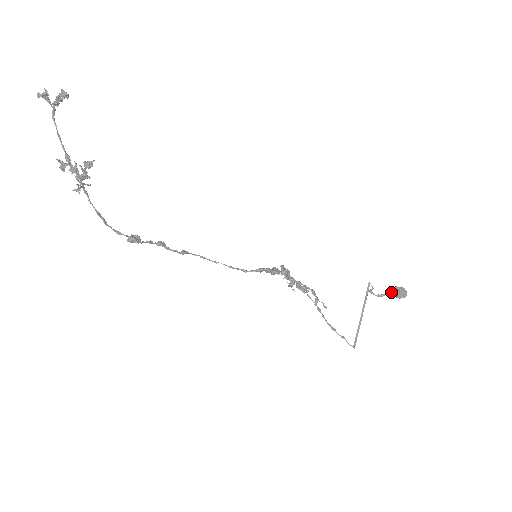
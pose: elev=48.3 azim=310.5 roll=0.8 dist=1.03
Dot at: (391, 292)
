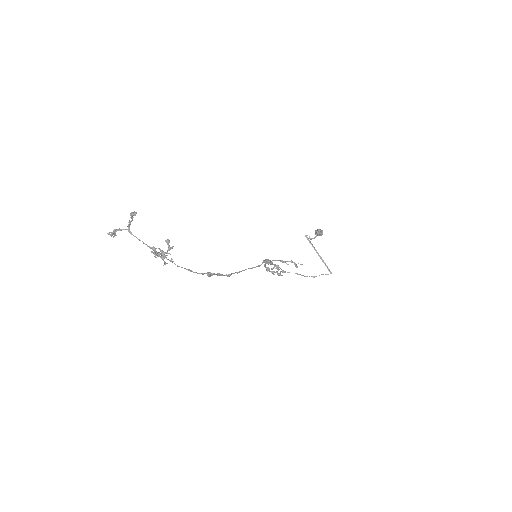
Dot at: (317, 233)
